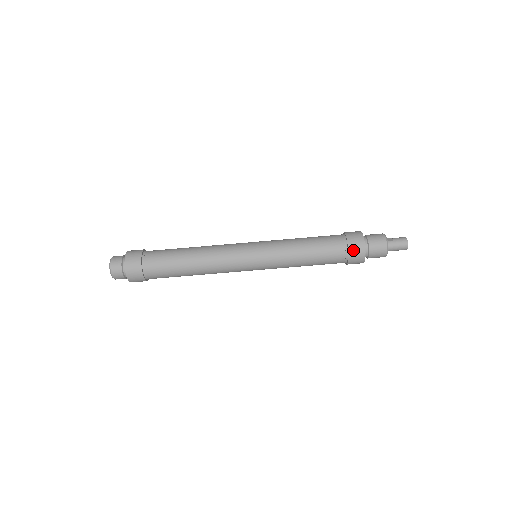
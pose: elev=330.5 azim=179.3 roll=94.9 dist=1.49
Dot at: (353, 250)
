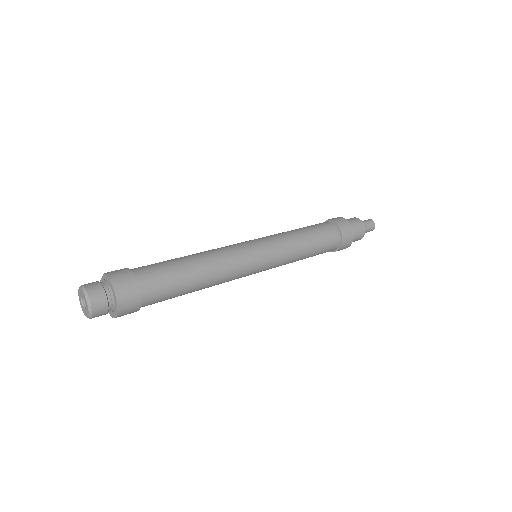
Dot at: (343, 246)
